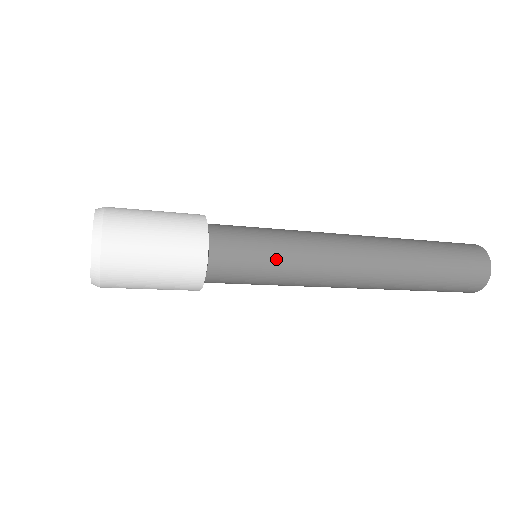
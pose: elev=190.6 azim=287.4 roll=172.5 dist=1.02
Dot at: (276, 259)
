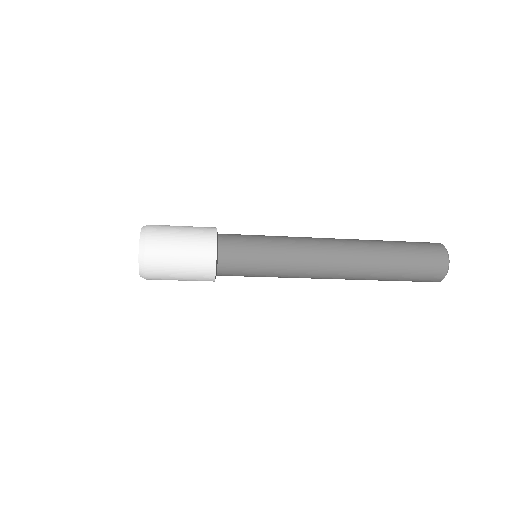
Dot at: (267, 248)
